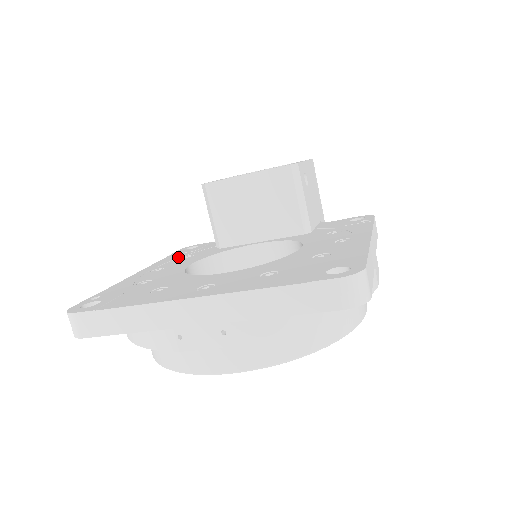
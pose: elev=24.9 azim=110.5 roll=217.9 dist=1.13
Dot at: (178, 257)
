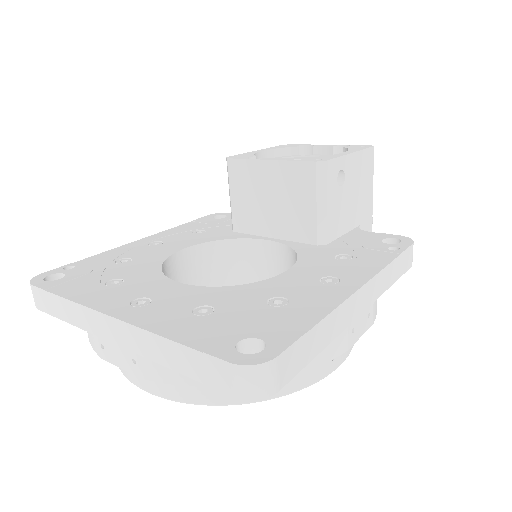
Dot at: (192, 229)
